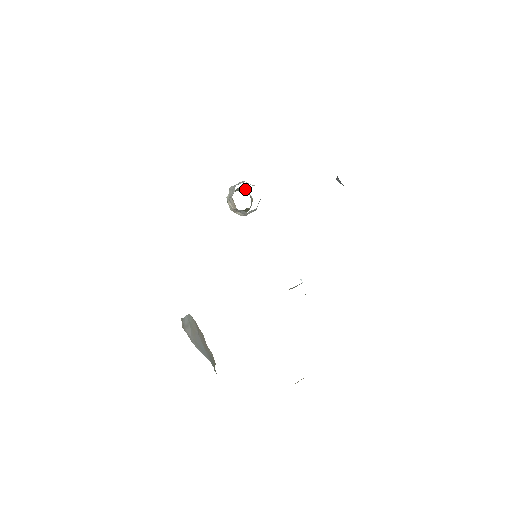
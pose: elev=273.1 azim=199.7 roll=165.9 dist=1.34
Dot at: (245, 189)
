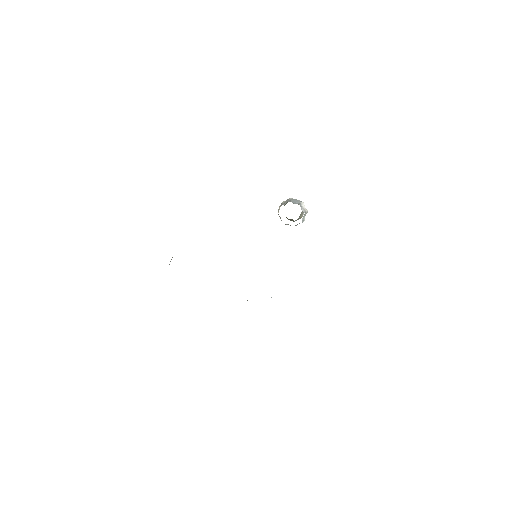
Dot at: occluded
